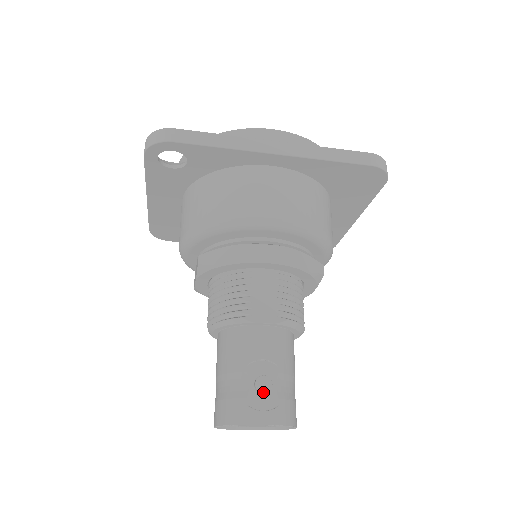
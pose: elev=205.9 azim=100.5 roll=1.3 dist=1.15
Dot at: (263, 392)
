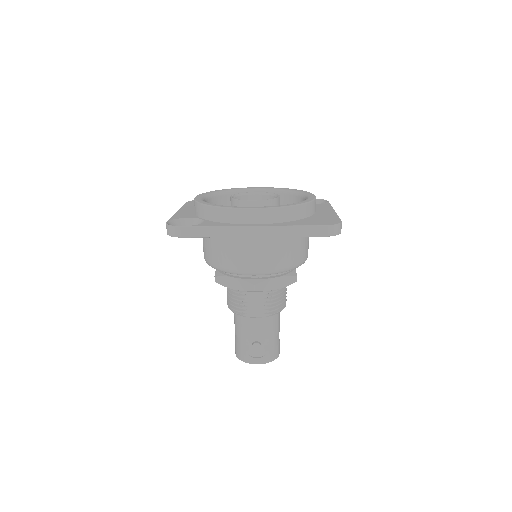
Dot at: (256, 351)
